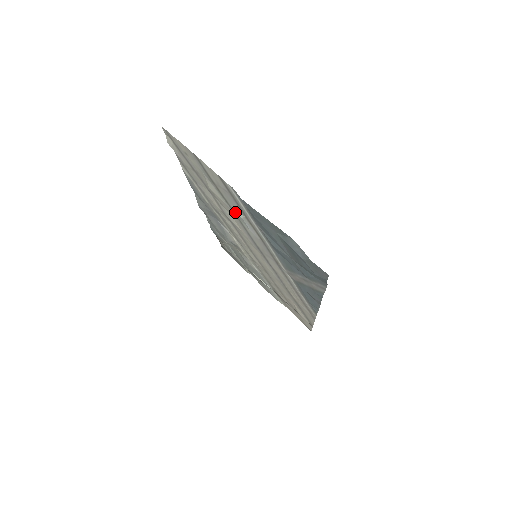
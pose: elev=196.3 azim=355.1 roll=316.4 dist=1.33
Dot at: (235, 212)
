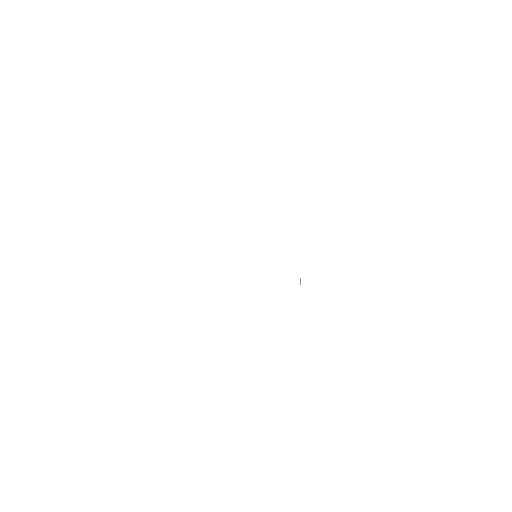
Dot at: occluded
